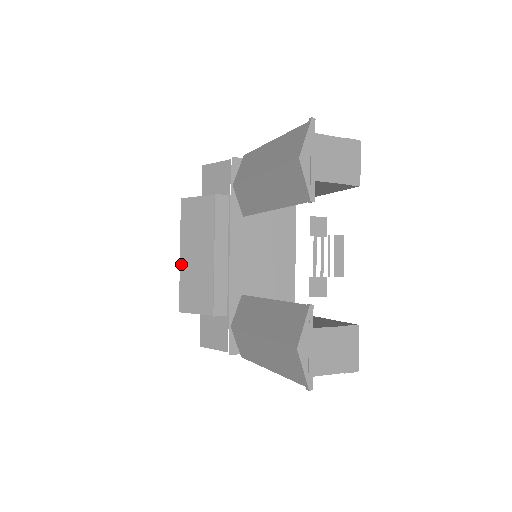
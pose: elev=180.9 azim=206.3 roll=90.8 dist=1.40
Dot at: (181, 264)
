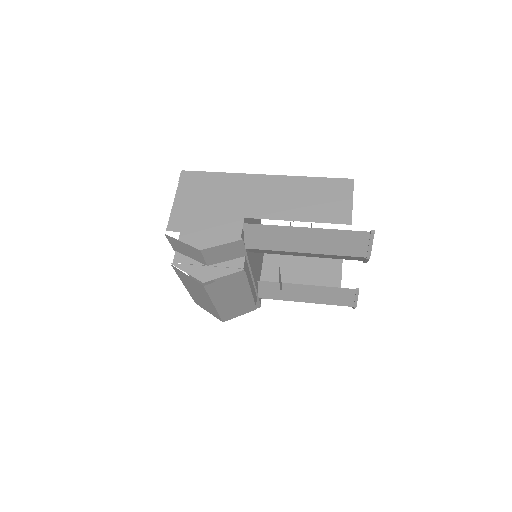
Dot at: (218, 308)
